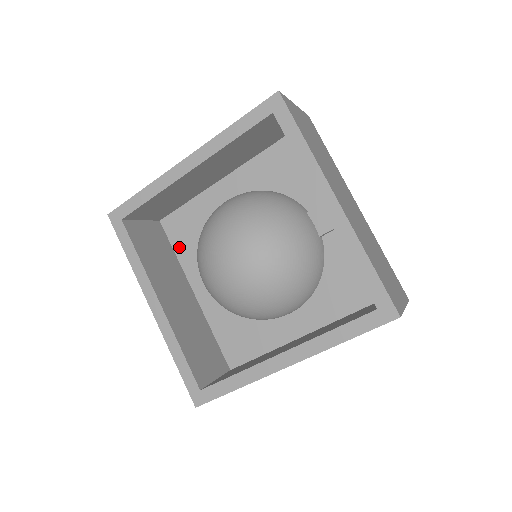
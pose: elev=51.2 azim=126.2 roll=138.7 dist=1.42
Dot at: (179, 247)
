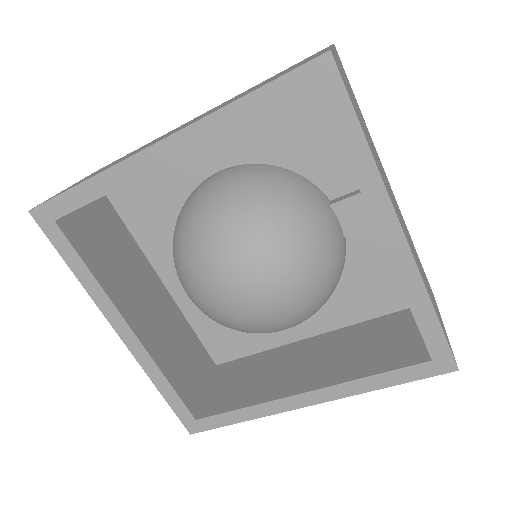
Dot at: (137, 227)
